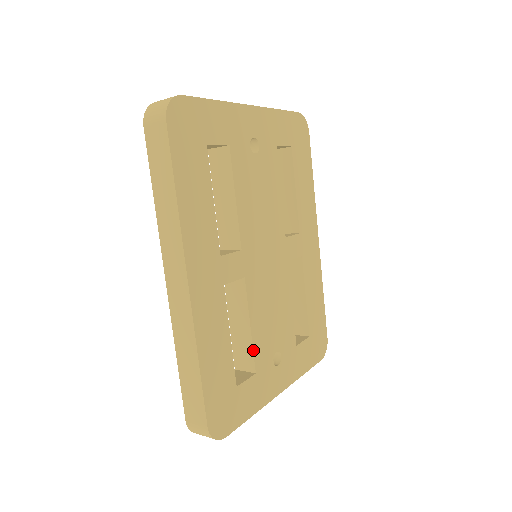
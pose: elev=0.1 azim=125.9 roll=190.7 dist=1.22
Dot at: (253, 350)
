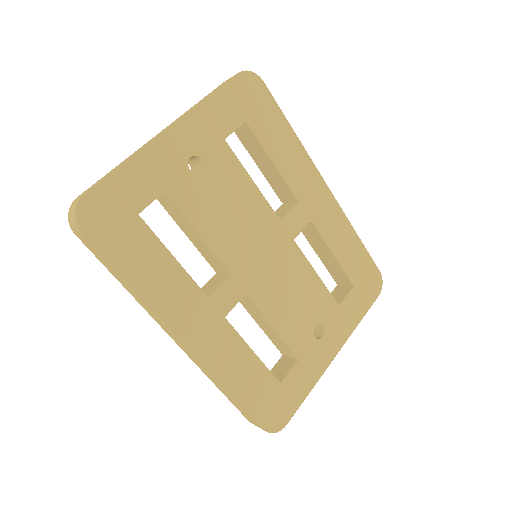
Dot at: (286, 344)
